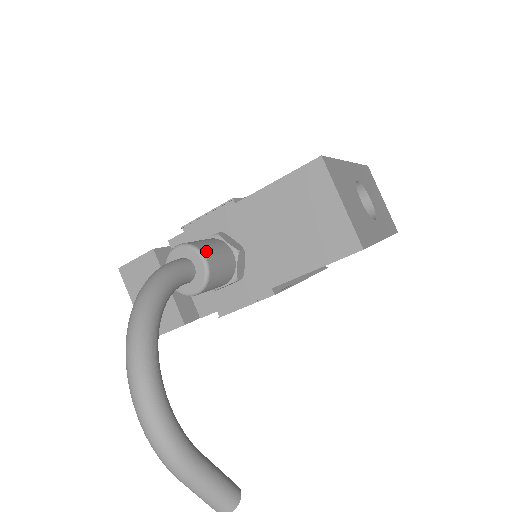
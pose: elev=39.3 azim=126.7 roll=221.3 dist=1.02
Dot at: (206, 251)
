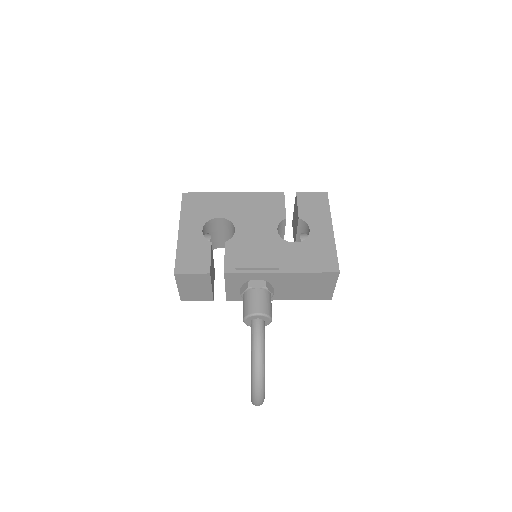
Dot at: (271, 314)
